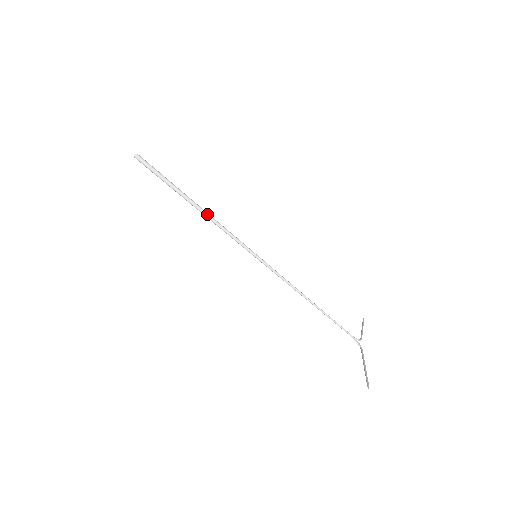
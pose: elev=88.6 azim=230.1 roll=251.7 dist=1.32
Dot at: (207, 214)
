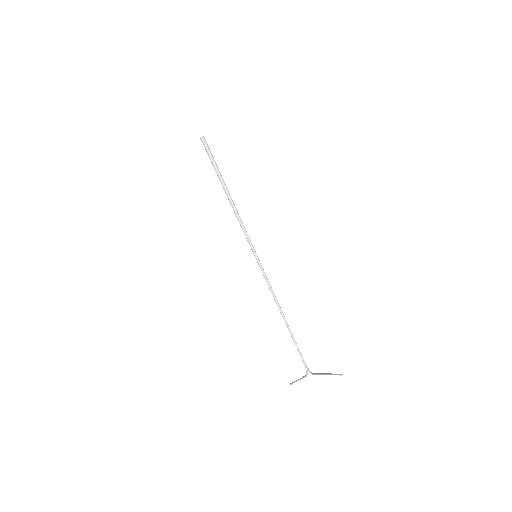
Dot at: (234, 205)
